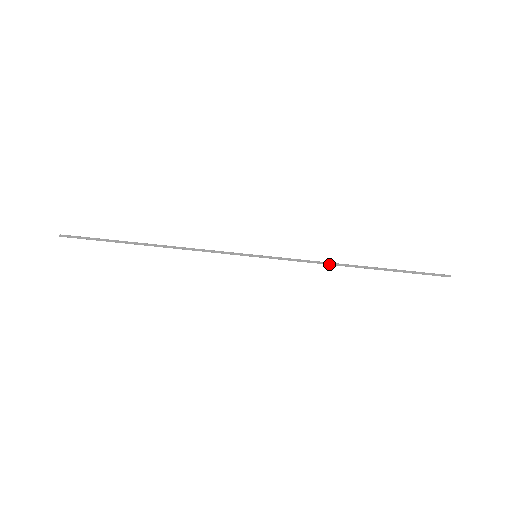
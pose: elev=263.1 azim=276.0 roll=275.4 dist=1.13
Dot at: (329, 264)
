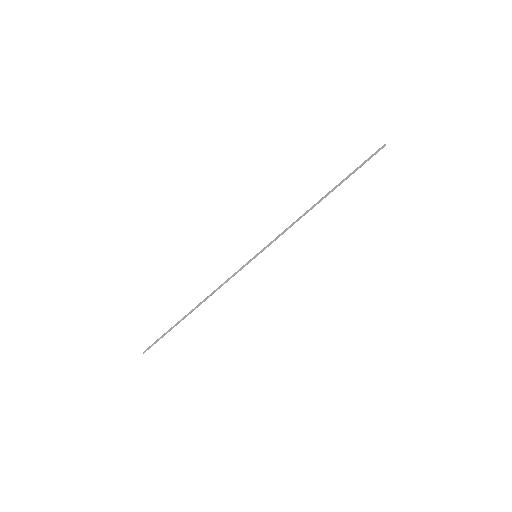
Dot at: occluded
